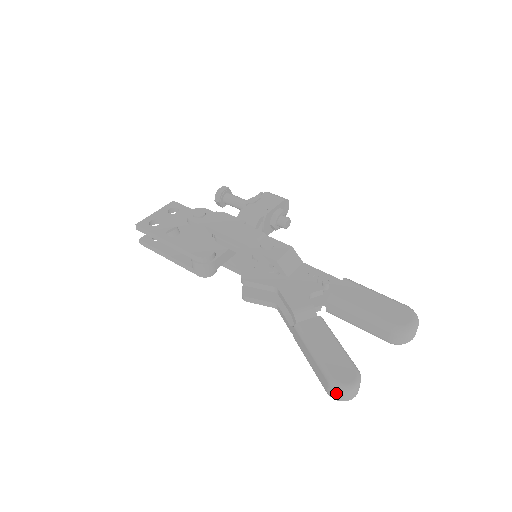
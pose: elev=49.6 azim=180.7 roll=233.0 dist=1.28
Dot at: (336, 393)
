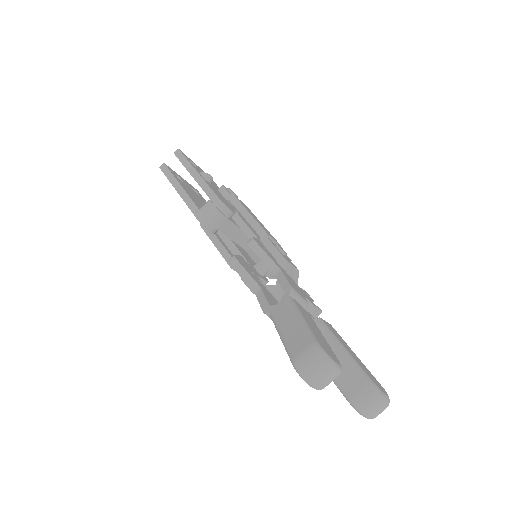
Dot at: (312, 360)
